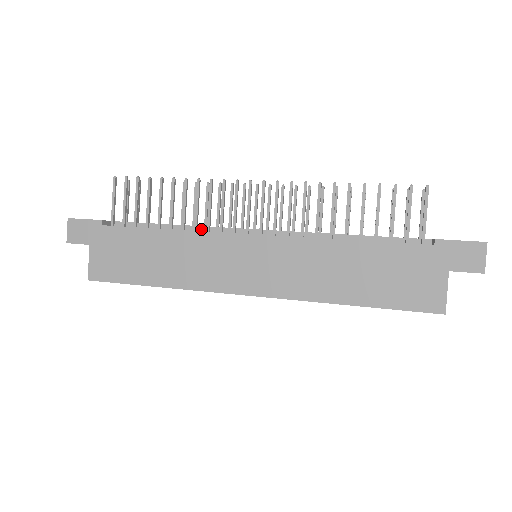
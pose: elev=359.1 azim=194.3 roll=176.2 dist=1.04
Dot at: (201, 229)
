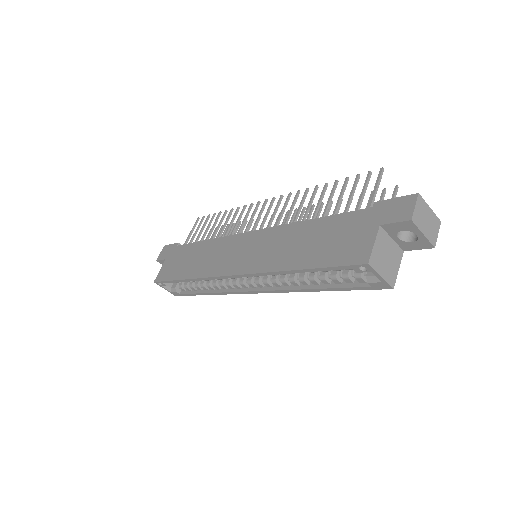
Dot at: occluded
